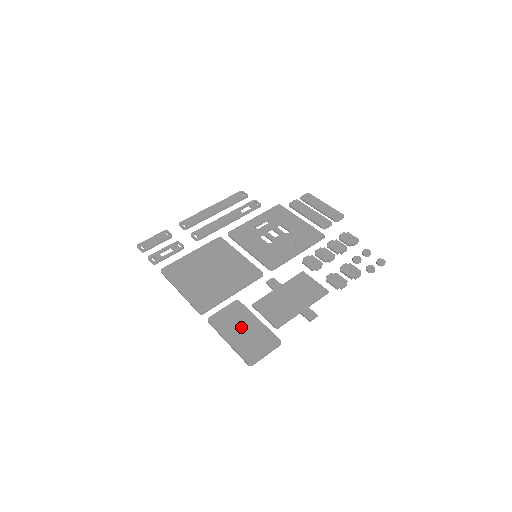
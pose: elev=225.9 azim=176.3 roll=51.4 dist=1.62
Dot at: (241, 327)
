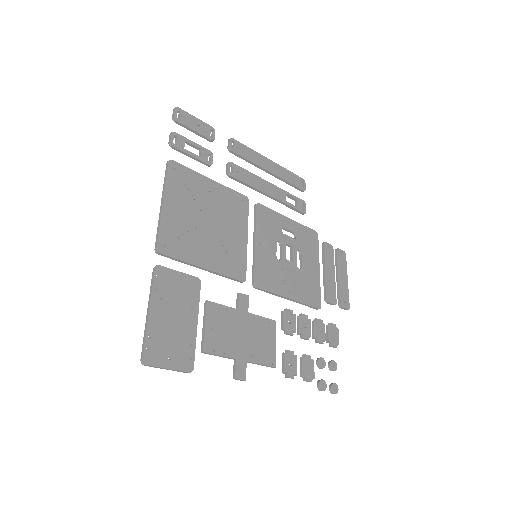
Dot at: (176, 312)
